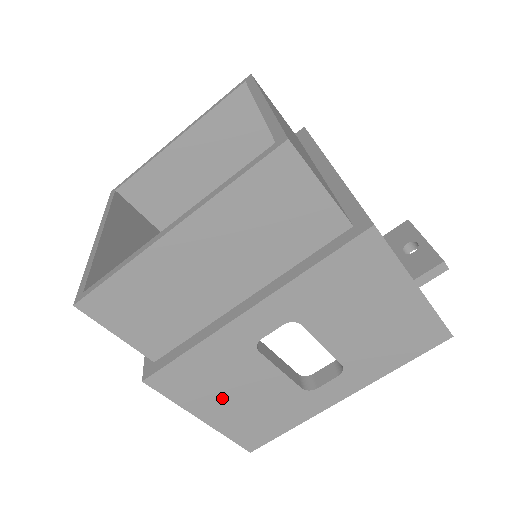
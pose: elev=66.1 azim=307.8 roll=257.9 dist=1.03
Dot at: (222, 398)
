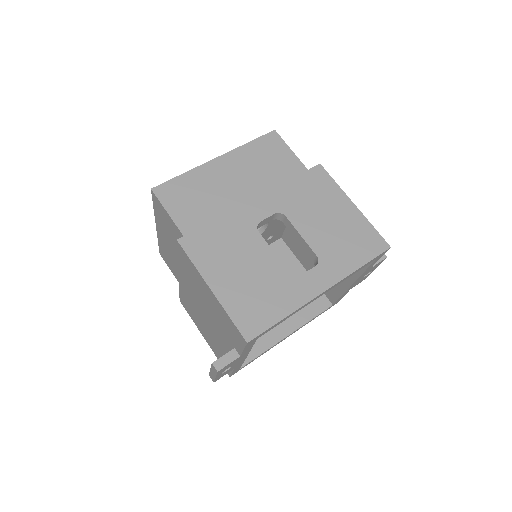
Dot at: (230, 269)
